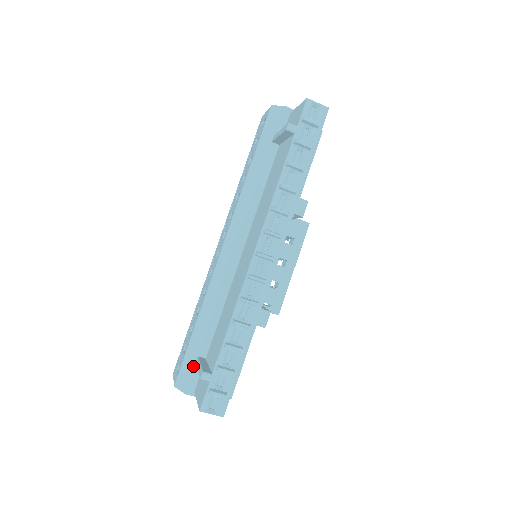
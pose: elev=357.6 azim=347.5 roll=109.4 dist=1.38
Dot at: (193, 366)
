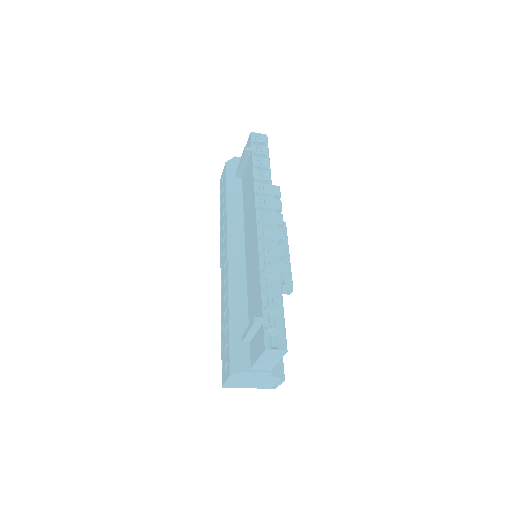
Dot at: (241, 346)
